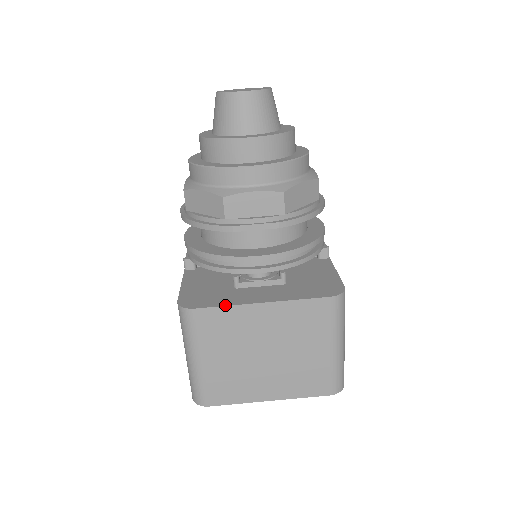
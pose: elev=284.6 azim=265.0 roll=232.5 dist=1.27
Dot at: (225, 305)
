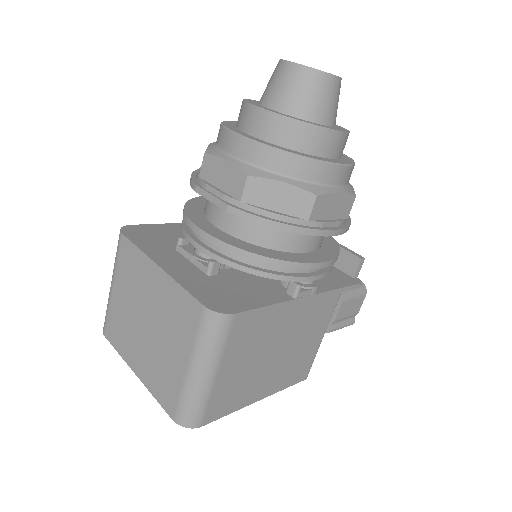
Dot at: (139, 247)
